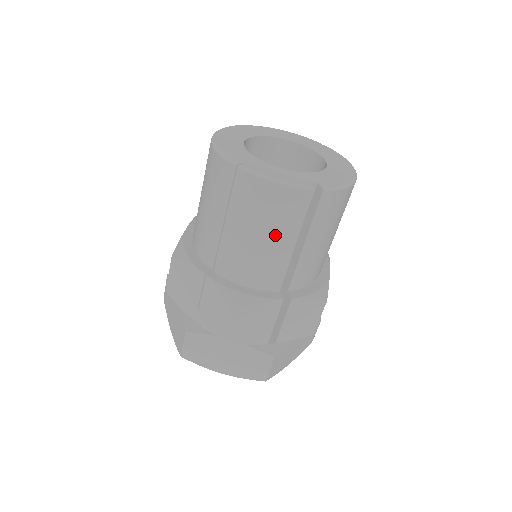
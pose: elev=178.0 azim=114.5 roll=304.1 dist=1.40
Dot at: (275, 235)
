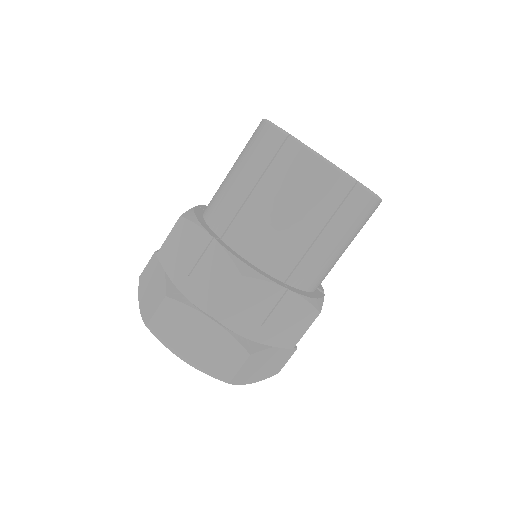
Dot at: (350, 241)
